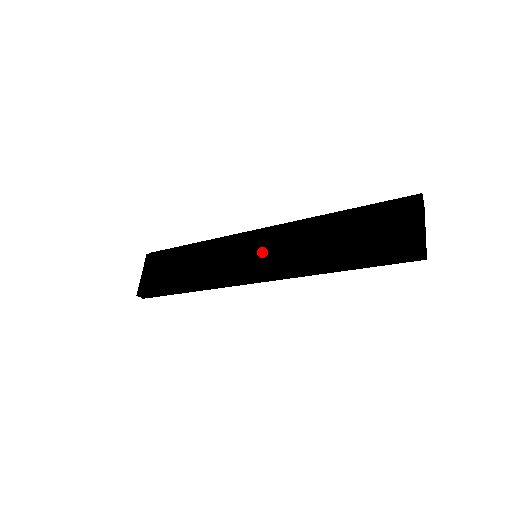
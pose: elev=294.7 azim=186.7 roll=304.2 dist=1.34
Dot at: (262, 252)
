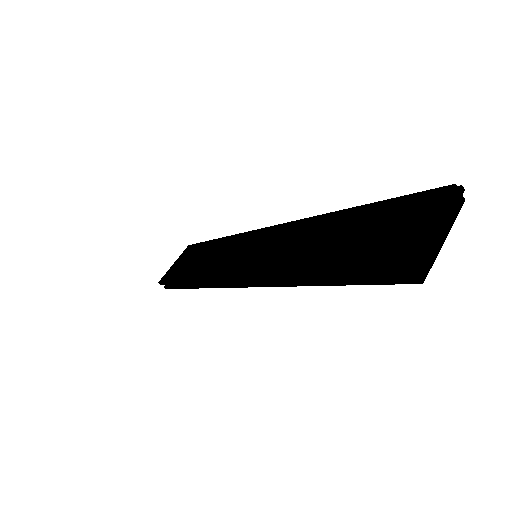
Dot at: (258, 250)
